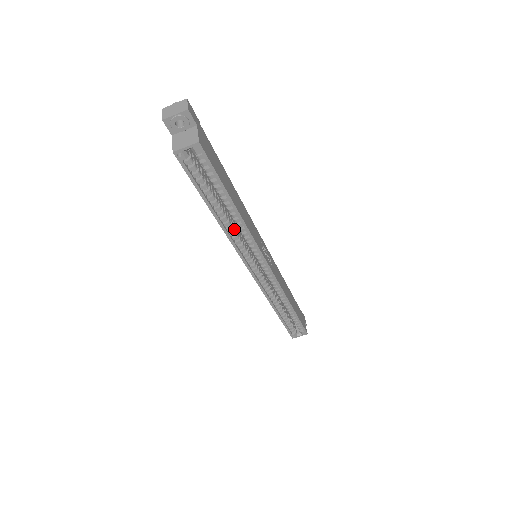
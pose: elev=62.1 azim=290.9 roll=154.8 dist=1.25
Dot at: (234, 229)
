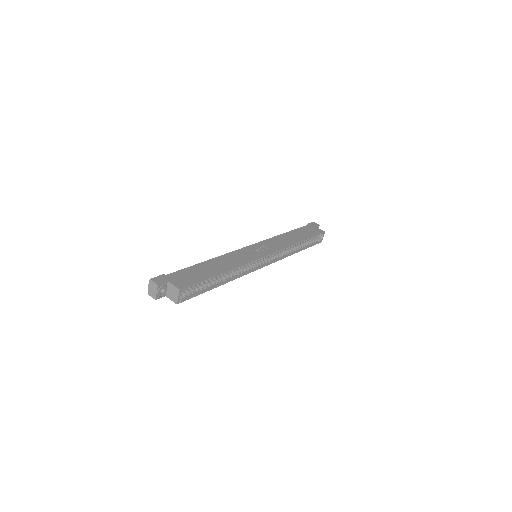
Dot at: (234, 272)
